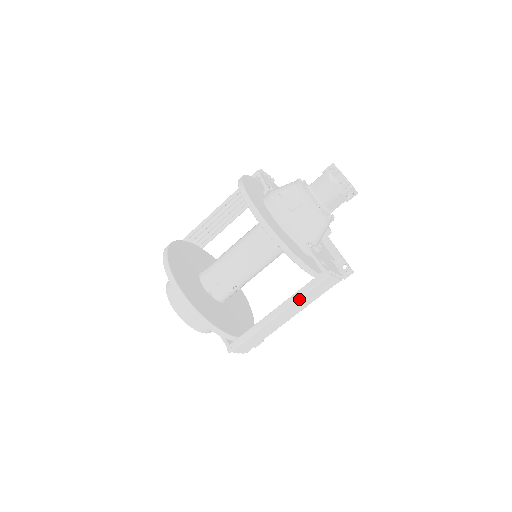
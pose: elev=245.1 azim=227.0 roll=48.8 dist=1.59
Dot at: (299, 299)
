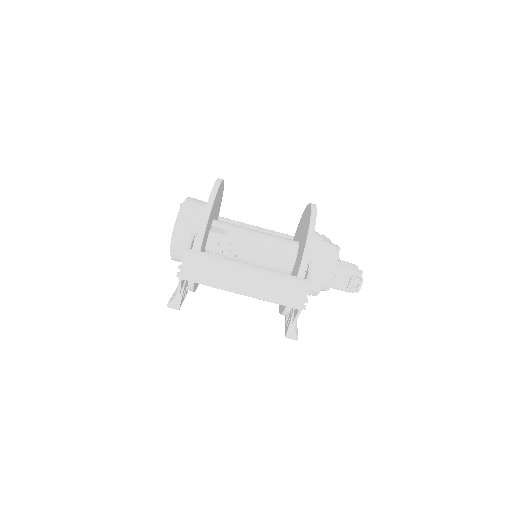
Dot at: (273, 276)
